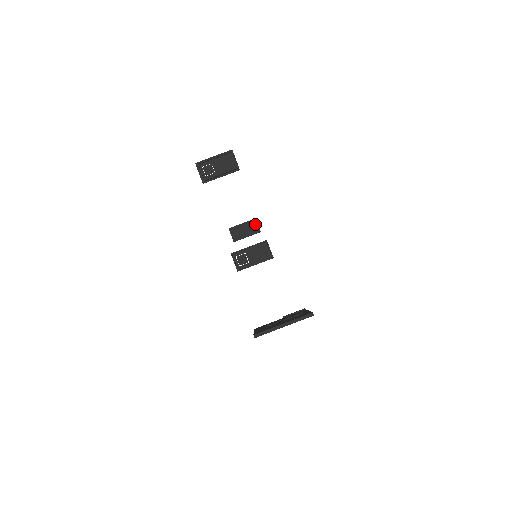
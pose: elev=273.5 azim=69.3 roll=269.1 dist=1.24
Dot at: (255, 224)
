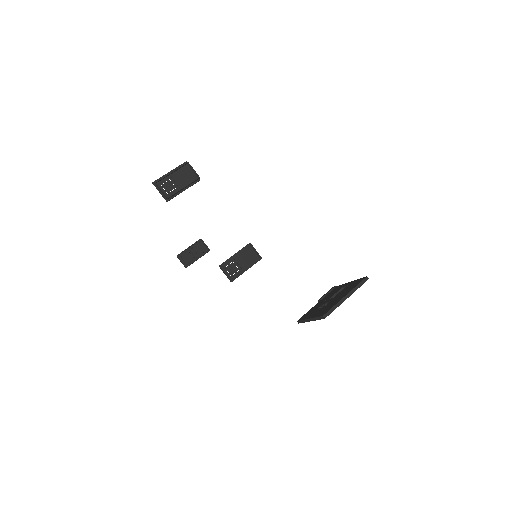
Dot at: (202, 244)
